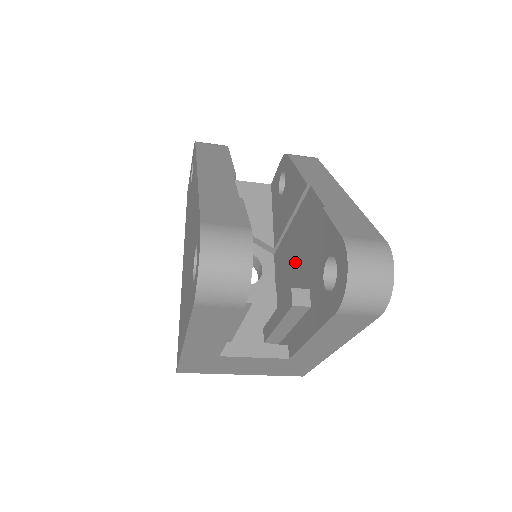
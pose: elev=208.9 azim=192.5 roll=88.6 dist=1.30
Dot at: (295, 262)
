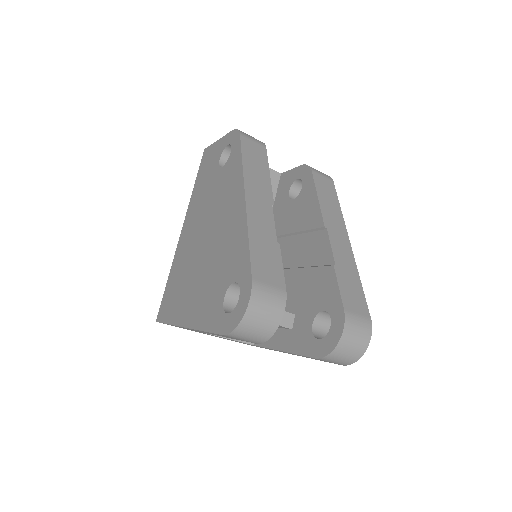
Dot at: (287, 277)
